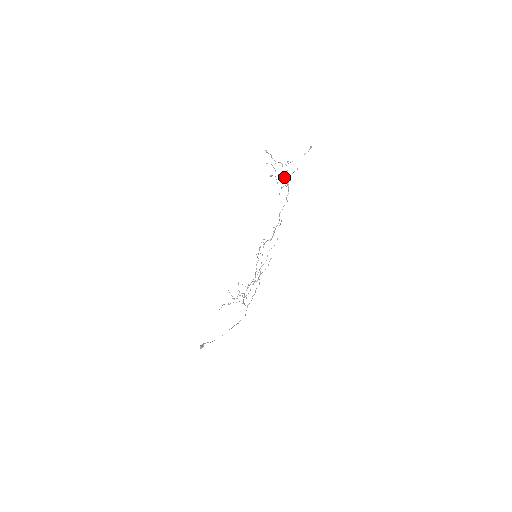
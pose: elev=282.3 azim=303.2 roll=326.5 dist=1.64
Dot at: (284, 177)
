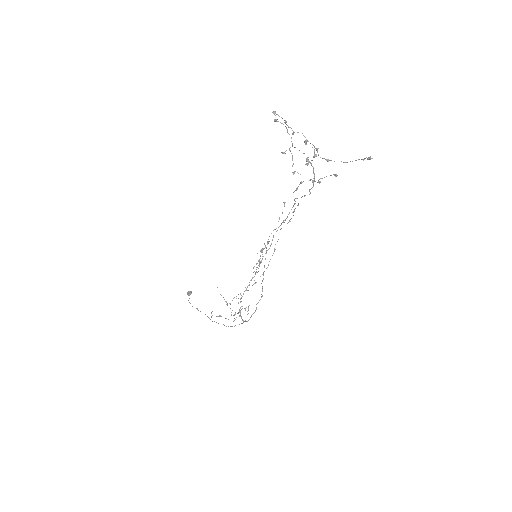
Dot at: (308, 164)
